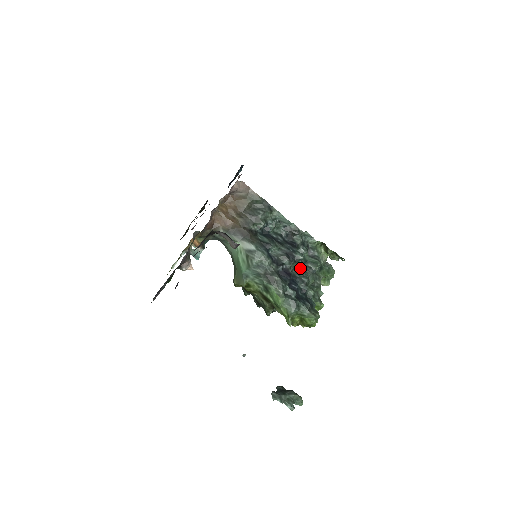
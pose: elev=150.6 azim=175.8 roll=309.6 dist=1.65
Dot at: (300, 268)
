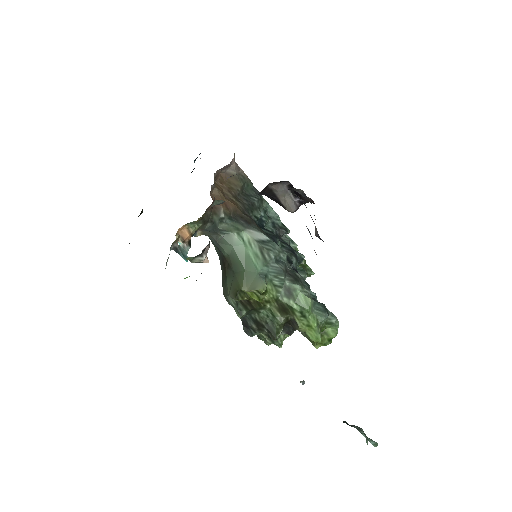
Dot at: occluded
